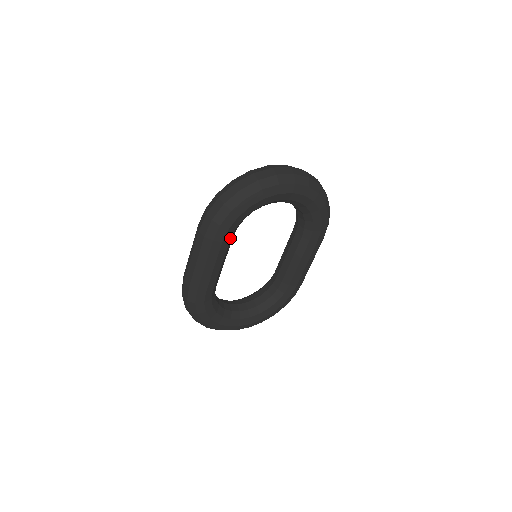
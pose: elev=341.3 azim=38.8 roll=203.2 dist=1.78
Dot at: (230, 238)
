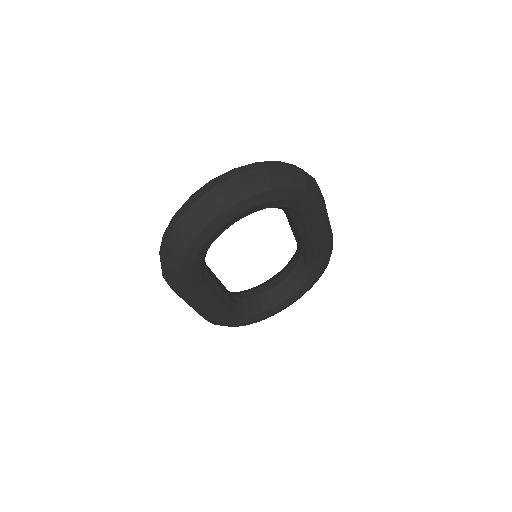
Dot at: (203, 283)
